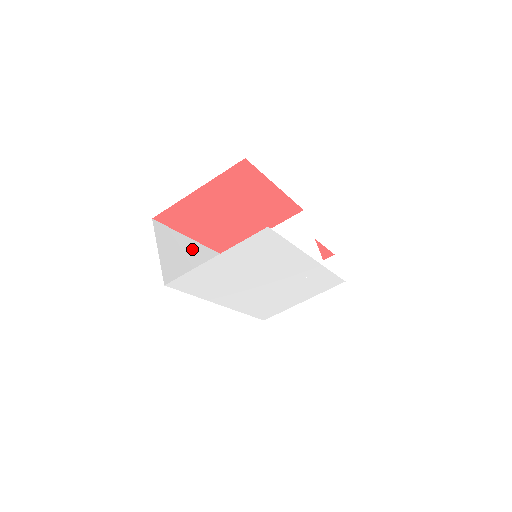
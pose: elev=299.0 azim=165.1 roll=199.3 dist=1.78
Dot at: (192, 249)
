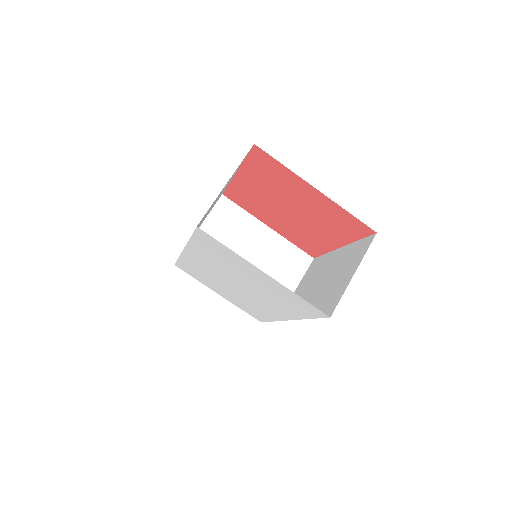
Dot at: (227, 184)
